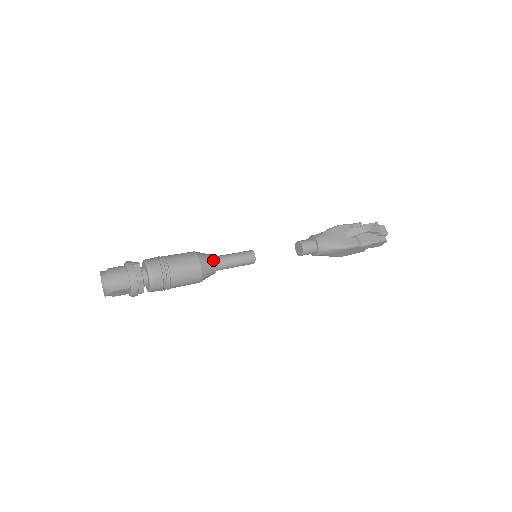
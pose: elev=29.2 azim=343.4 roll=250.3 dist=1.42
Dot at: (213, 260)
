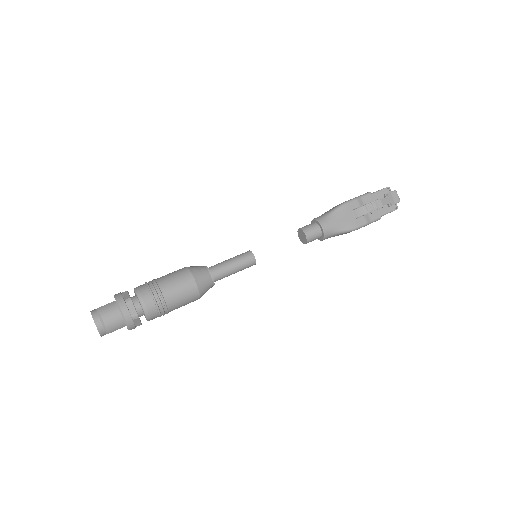
Dot at: (210, 276)
